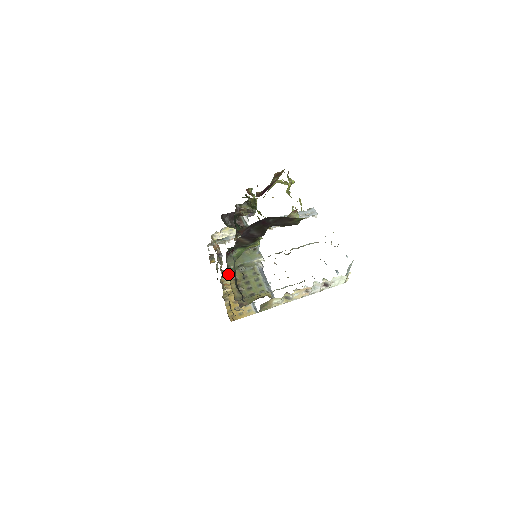
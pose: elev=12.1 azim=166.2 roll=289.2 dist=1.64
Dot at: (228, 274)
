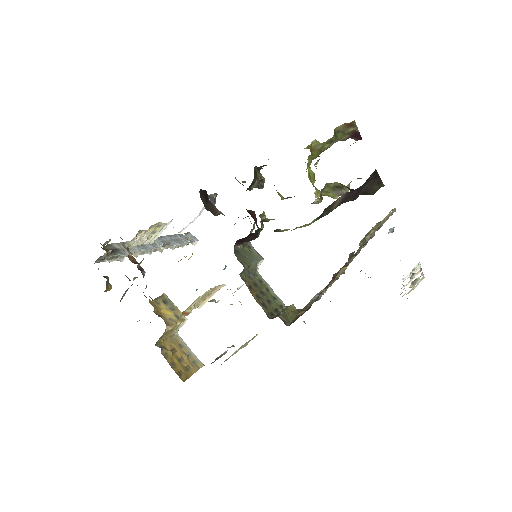
Dot at: (157, 303)
